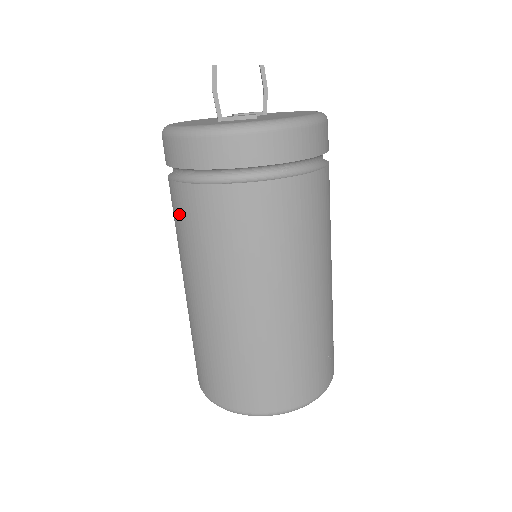
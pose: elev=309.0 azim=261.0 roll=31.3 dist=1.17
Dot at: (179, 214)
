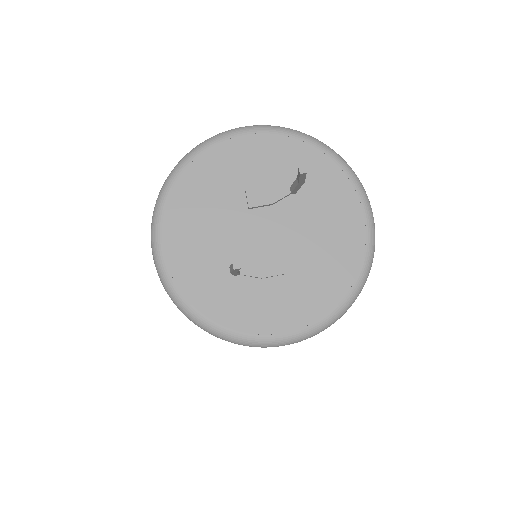
Dot at: occluded
